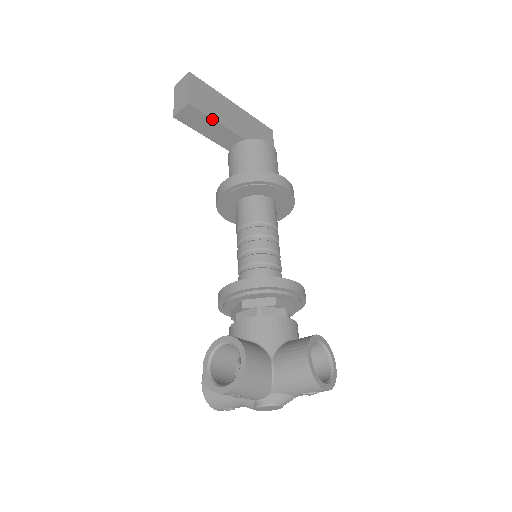
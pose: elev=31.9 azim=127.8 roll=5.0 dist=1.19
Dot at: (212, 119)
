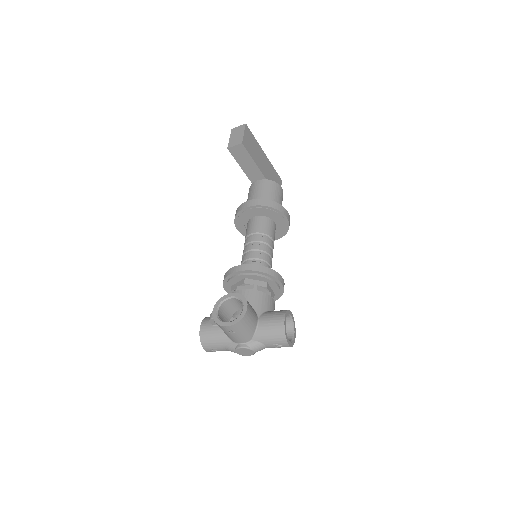
Dot at: (252, 158)
